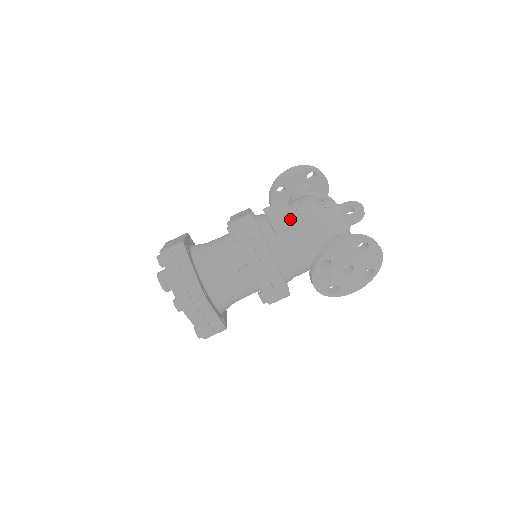
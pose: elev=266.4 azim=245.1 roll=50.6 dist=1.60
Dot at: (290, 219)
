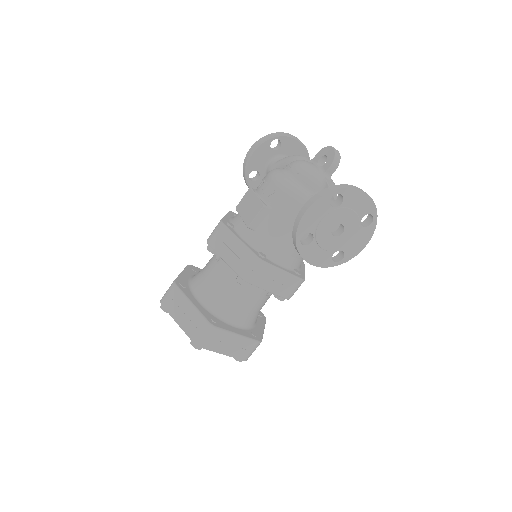
Dot at: (258, 207)
